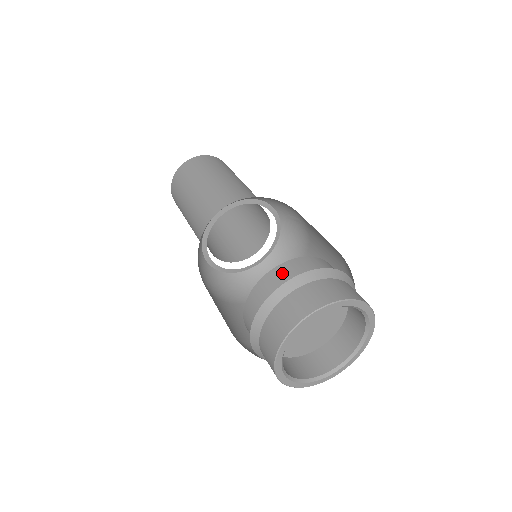
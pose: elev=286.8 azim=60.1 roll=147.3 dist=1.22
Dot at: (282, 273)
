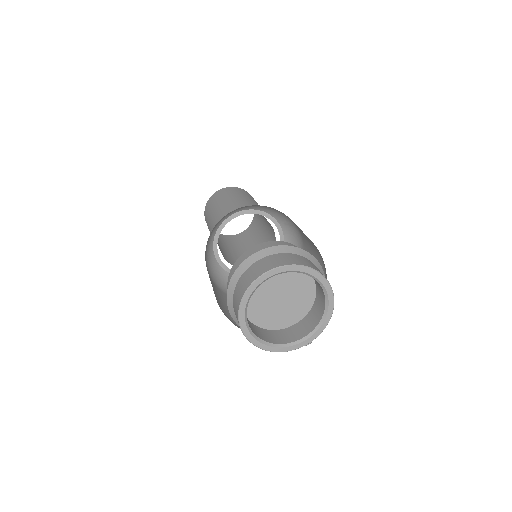
Dot at: (250, 253)
